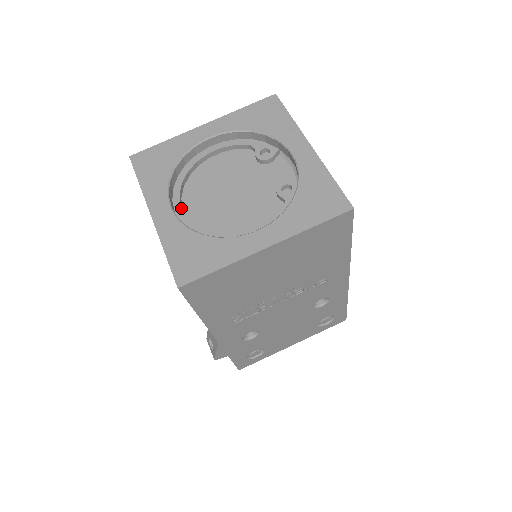
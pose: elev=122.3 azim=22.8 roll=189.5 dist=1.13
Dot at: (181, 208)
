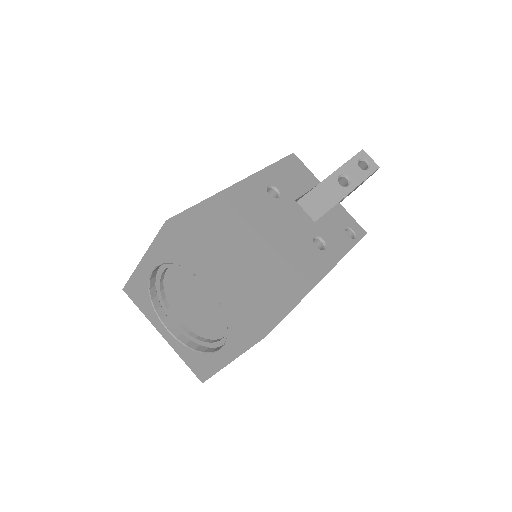
Dot at: (174, 321)
